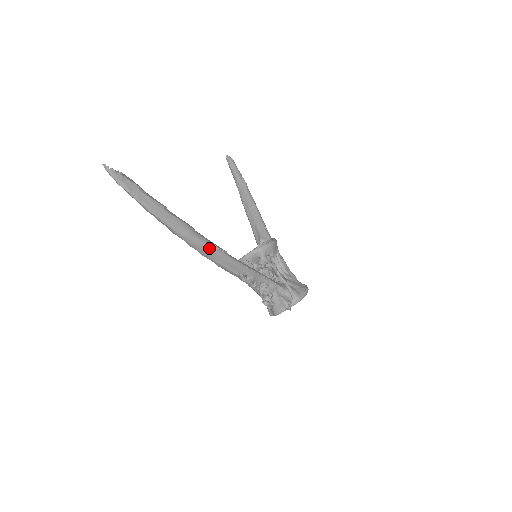
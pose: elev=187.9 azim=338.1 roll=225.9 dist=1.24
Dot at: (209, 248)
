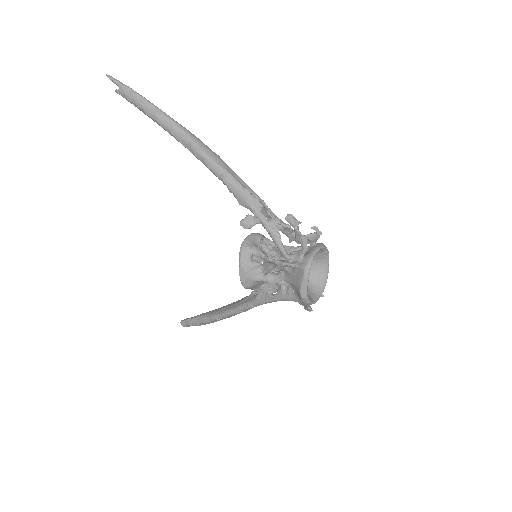
Dot at: (210, 149)
